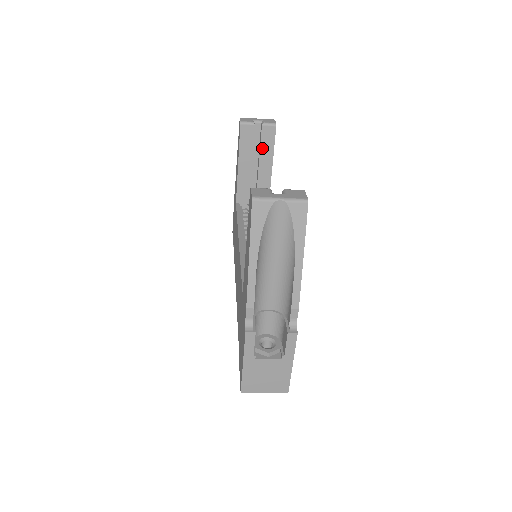
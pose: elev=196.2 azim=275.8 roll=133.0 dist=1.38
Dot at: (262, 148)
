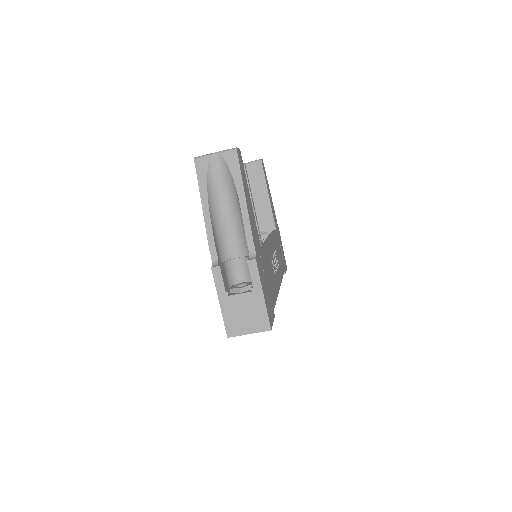
Dot at: (256, 182)
